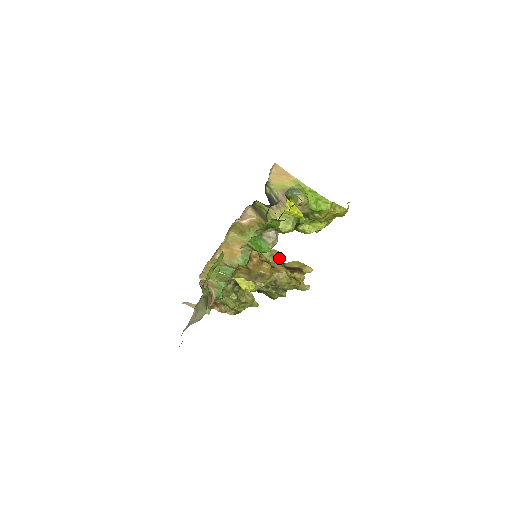
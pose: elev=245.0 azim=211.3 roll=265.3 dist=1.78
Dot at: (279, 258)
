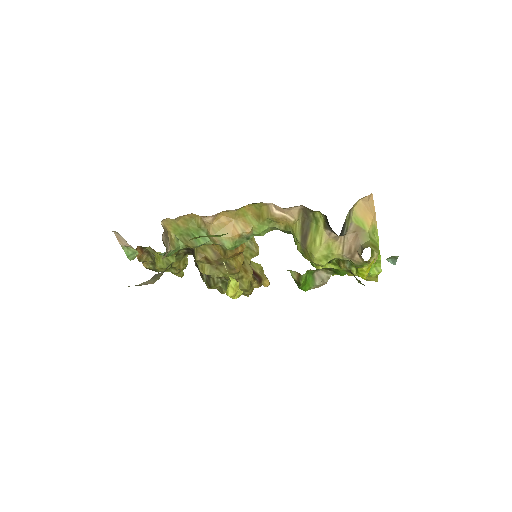
Dot at: (254, 256)
